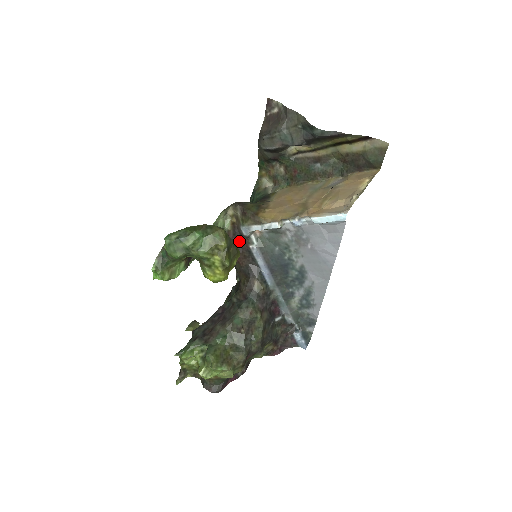
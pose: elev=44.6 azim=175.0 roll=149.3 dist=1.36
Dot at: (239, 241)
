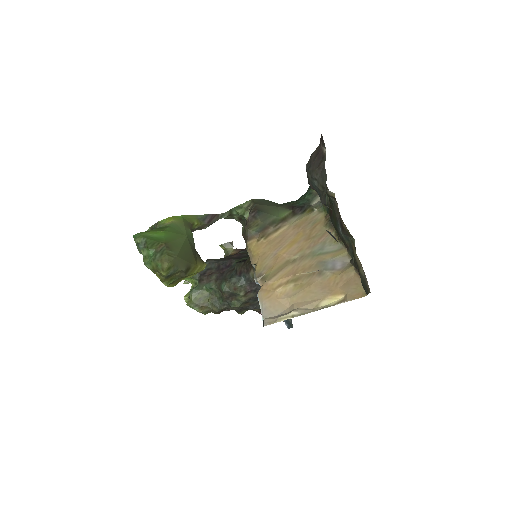
Dot at: occluded
